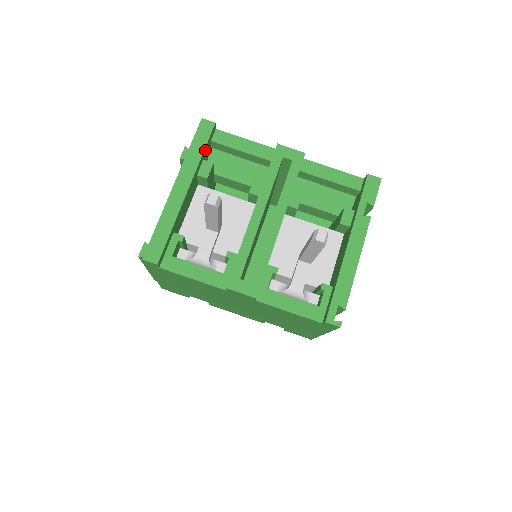
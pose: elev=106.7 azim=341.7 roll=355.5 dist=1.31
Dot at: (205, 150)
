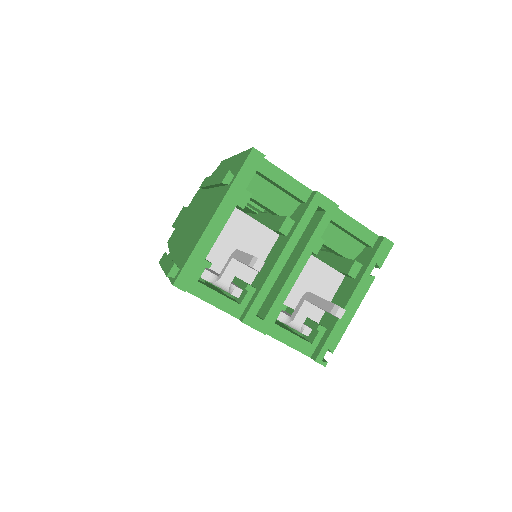
Dot at: (249, 181)
